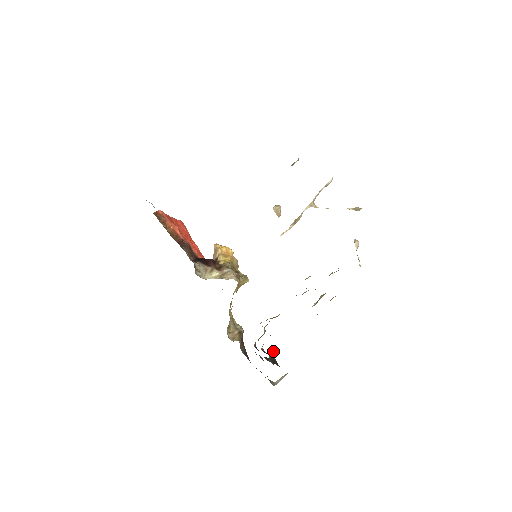
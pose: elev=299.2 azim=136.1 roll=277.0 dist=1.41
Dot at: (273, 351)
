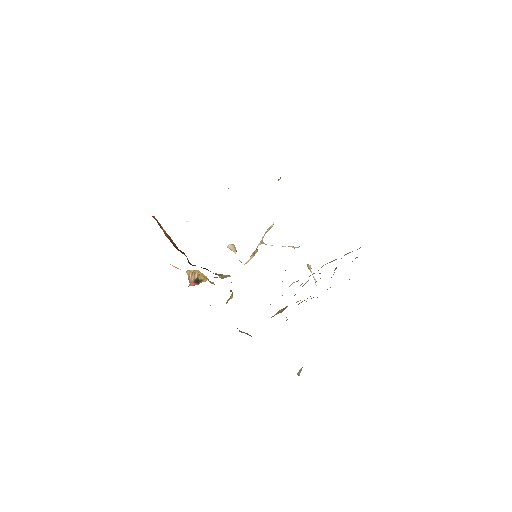
Dot at: occluded
